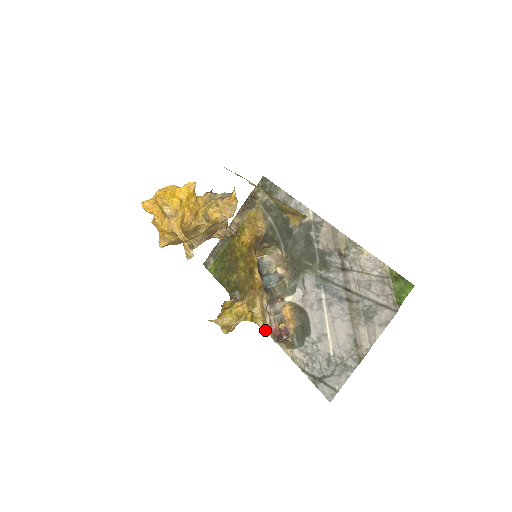
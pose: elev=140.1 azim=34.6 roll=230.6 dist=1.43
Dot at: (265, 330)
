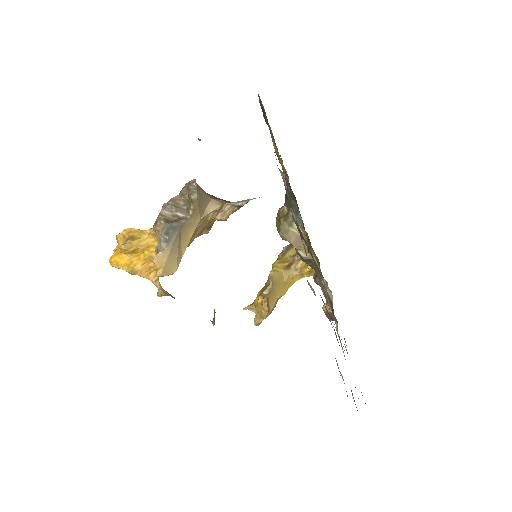
Dot at: occluded
